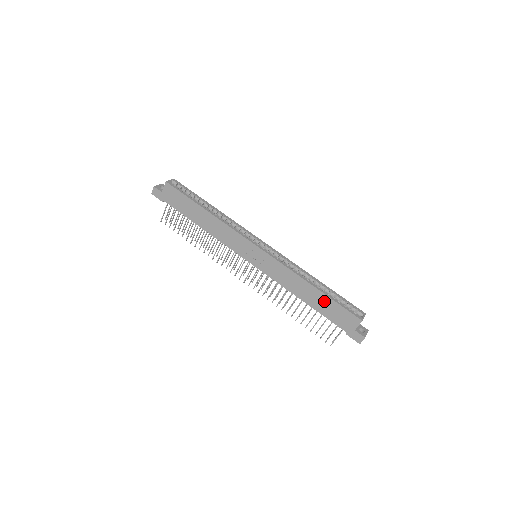
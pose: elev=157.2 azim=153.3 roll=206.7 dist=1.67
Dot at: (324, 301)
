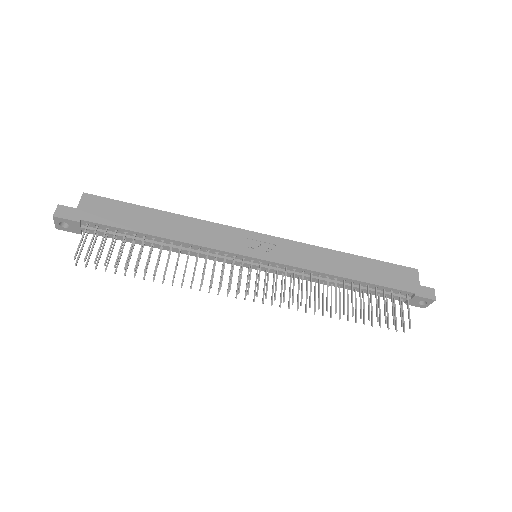
Dot at: (369, 266)
